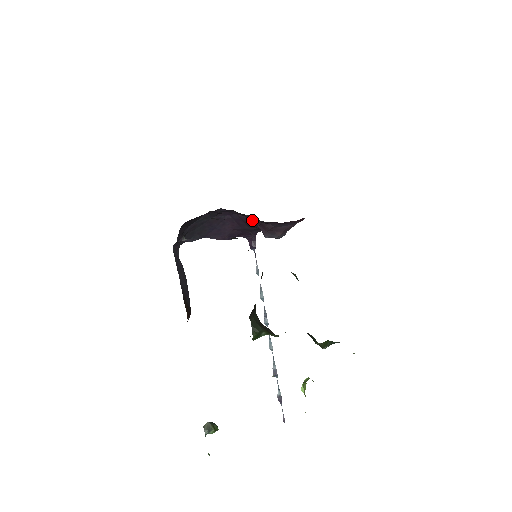
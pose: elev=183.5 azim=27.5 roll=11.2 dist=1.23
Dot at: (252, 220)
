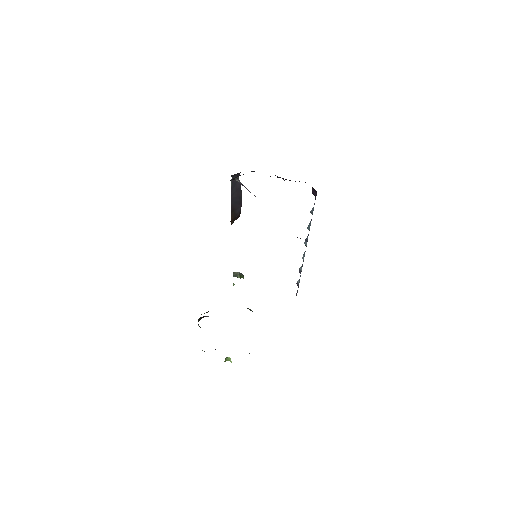
Dot at: occluded
